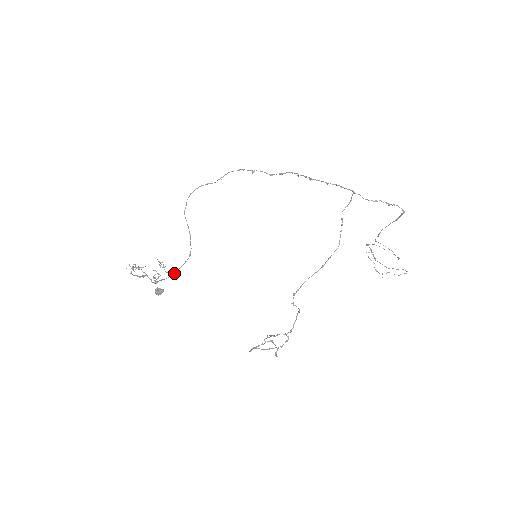
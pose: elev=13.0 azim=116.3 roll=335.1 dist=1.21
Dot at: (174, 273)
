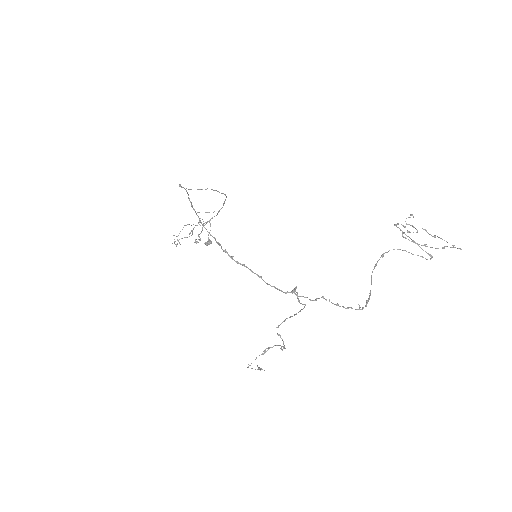
Dot at: occluded
